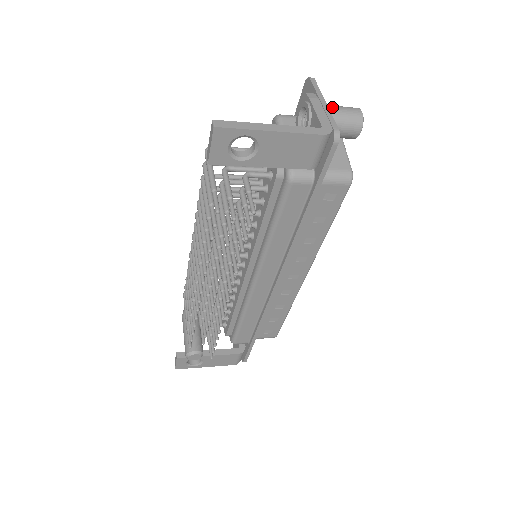
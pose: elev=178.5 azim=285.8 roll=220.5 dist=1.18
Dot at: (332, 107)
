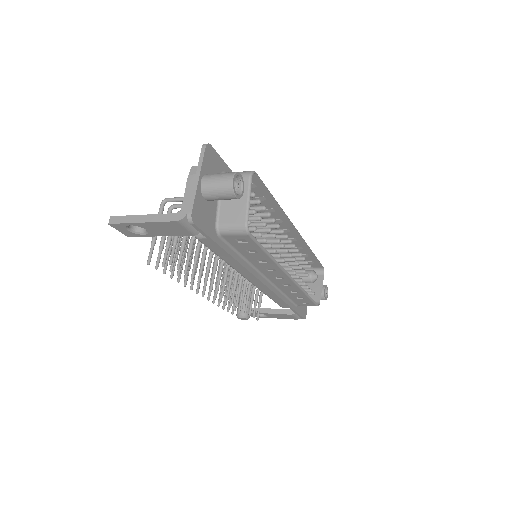
Dot at: (208, 179)
